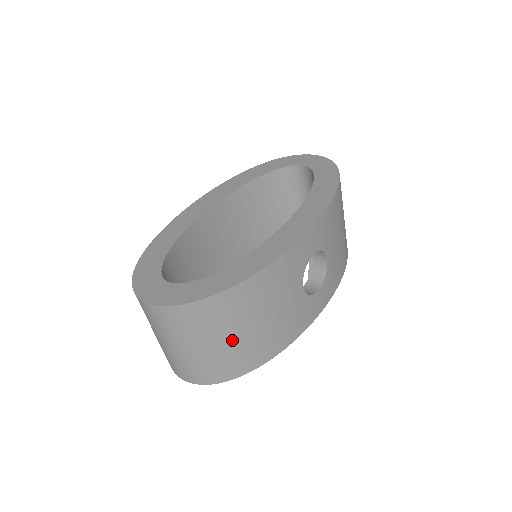
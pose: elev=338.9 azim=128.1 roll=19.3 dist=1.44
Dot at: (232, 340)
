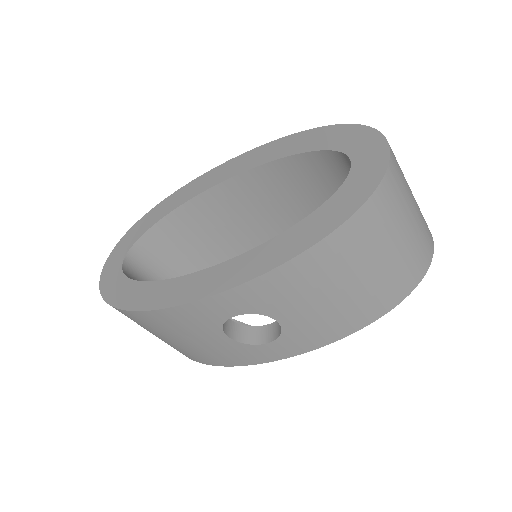
Dot at: (158, 337)
